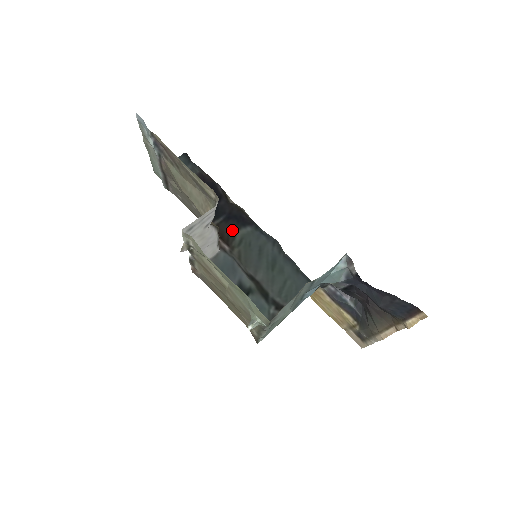
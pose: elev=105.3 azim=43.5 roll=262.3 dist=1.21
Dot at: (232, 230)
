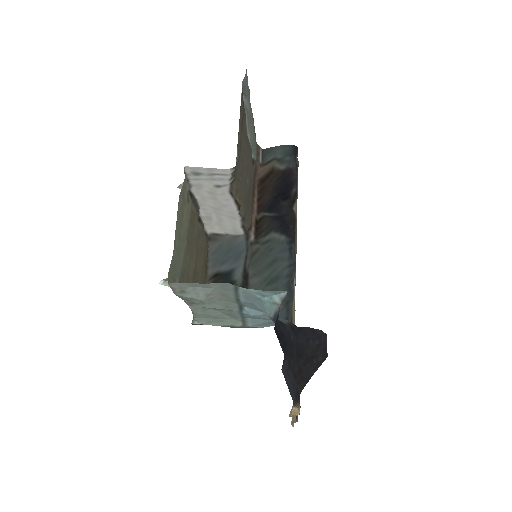
Dot at: (270, 228)
